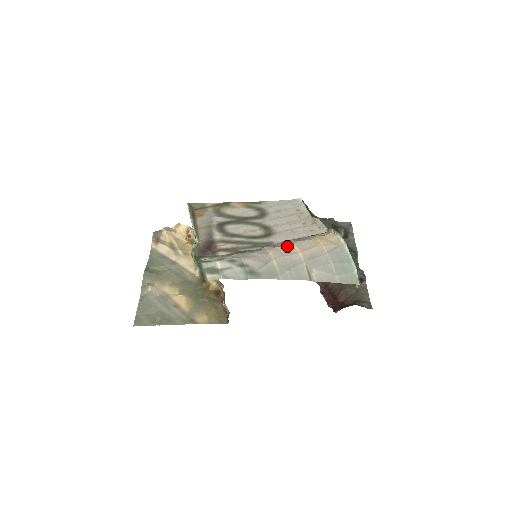
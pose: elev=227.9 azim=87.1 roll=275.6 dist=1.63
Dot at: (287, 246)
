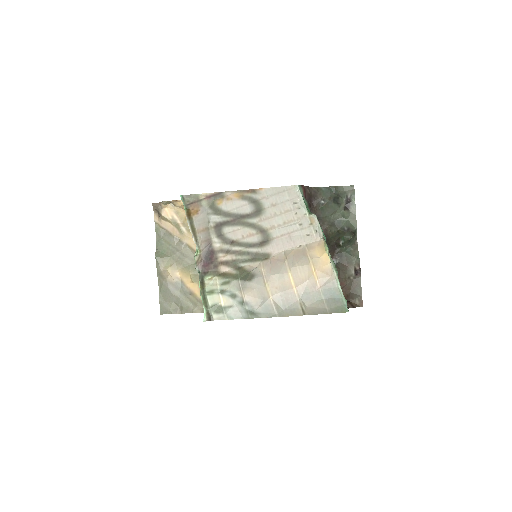
Dot at: (283, 275)
